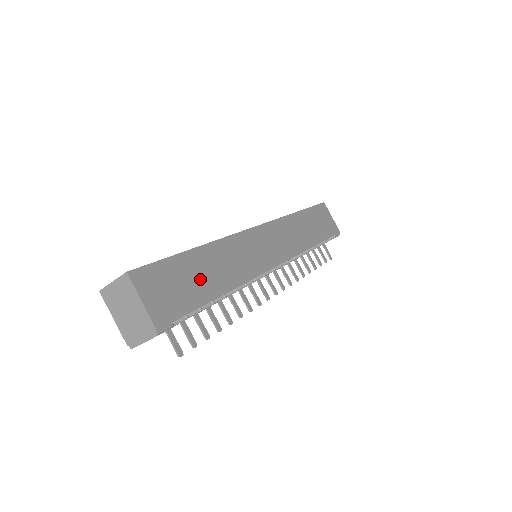
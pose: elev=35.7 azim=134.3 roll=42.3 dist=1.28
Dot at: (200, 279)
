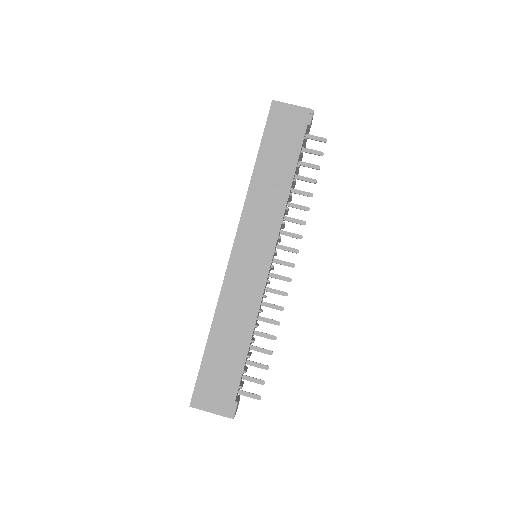
Dot at: (228, 355)
